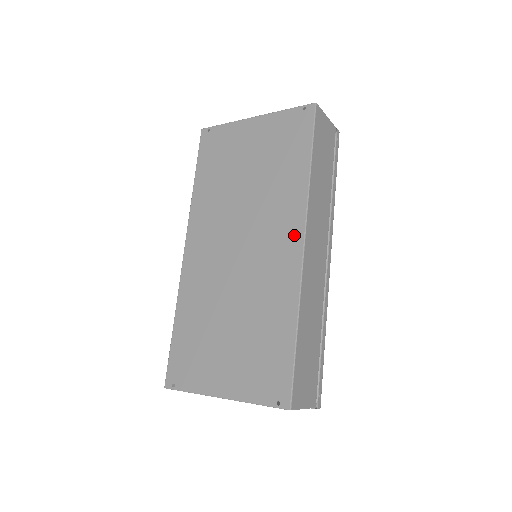
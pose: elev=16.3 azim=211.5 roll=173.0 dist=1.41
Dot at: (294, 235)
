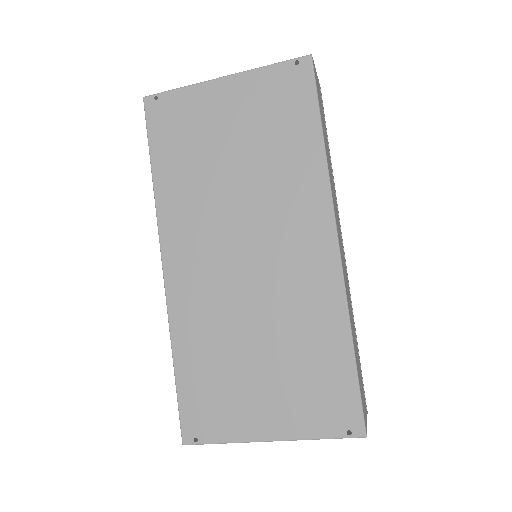
Dot at: (321, 229)
